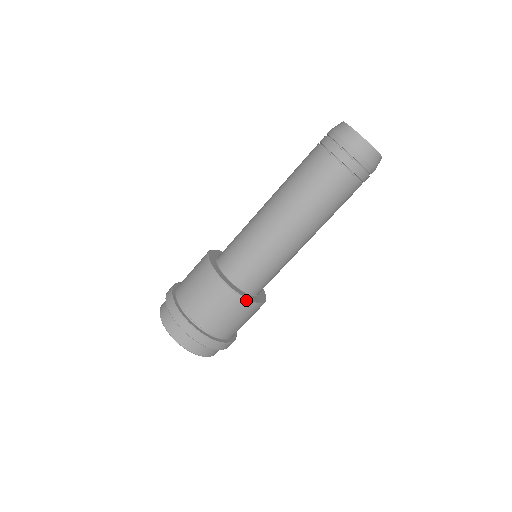
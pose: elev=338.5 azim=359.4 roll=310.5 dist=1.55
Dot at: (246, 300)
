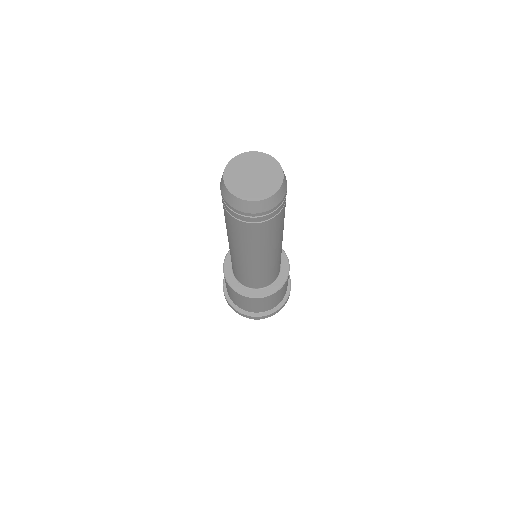
Dot at: (266, 297)
